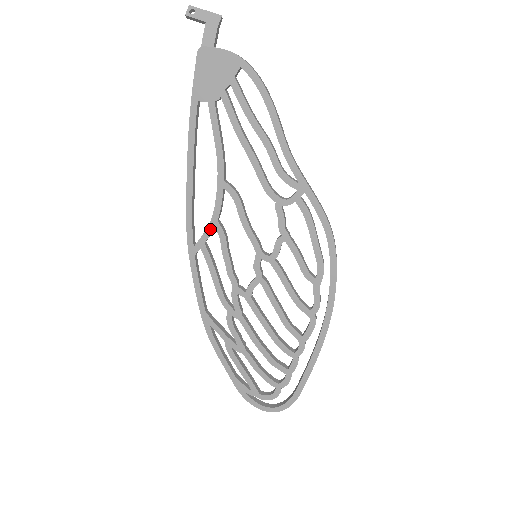
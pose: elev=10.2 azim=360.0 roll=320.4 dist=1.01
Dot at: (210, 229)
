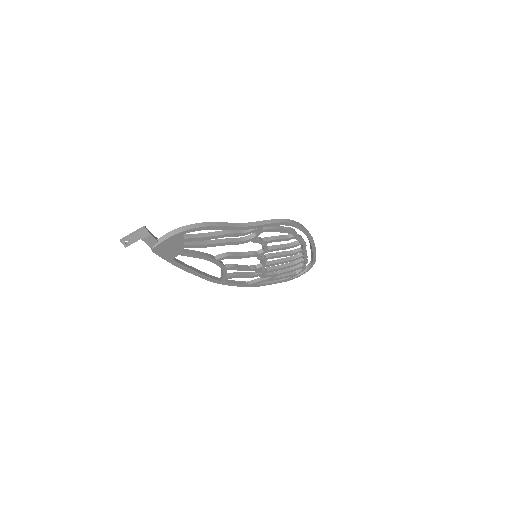
Dot at: (225, 273)
